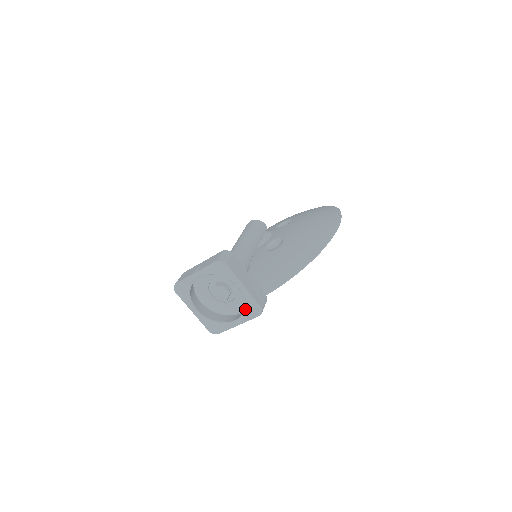
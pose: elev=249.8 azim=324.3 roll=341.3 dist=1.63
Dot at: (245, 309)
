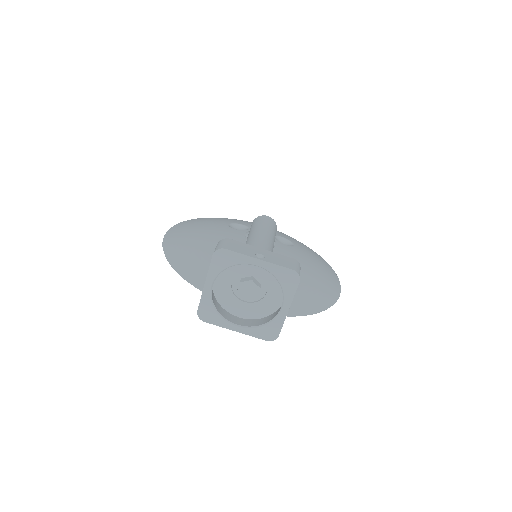
Dot at: (262, 326)
